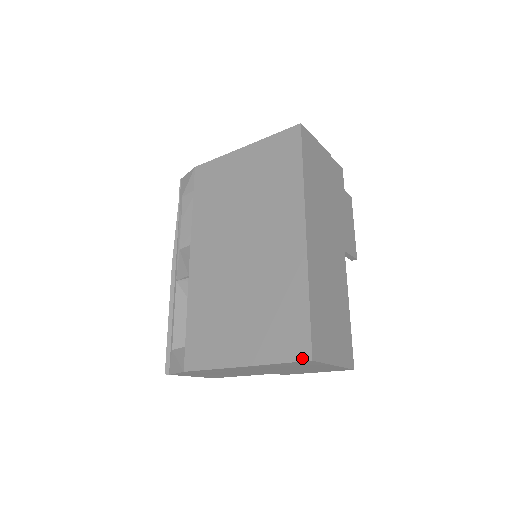
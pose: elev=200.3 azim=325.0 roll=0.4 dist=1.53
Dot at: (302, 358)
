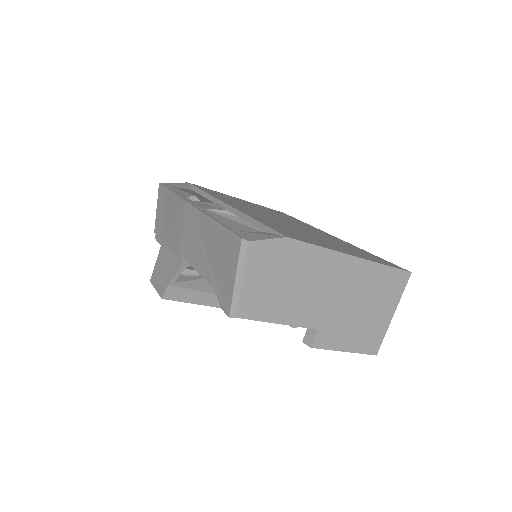
Dot at: (403, 269)
